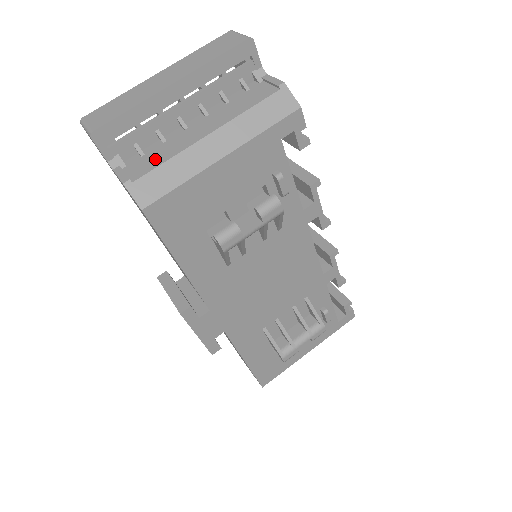
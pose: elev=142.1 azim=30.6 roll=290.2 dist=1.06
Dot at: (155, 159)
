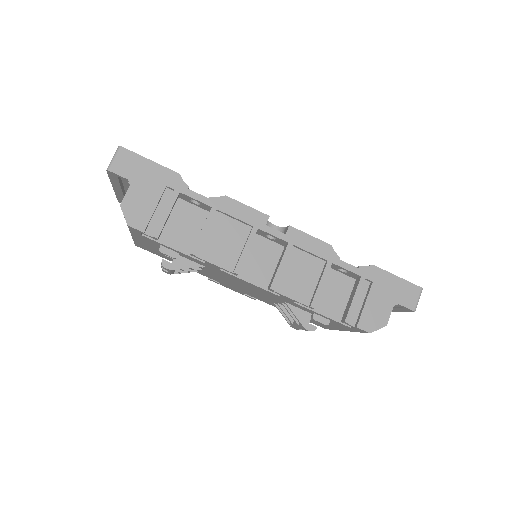
Dot at: occluded
